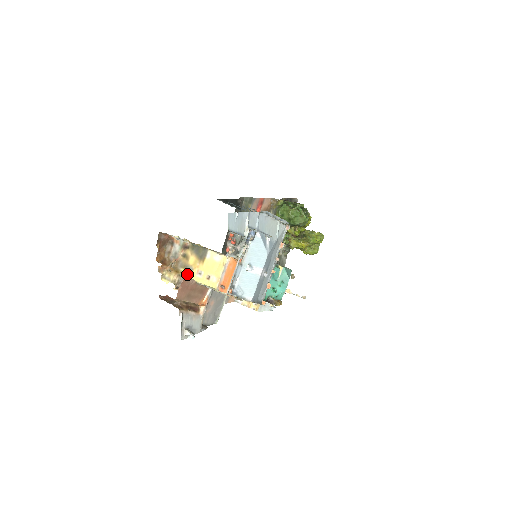
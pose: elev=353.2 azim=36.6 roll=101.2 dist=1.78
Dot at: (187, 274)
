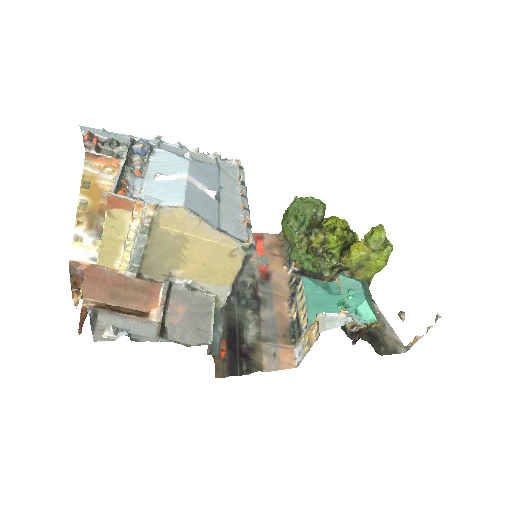
Dot at: (96, 264)
